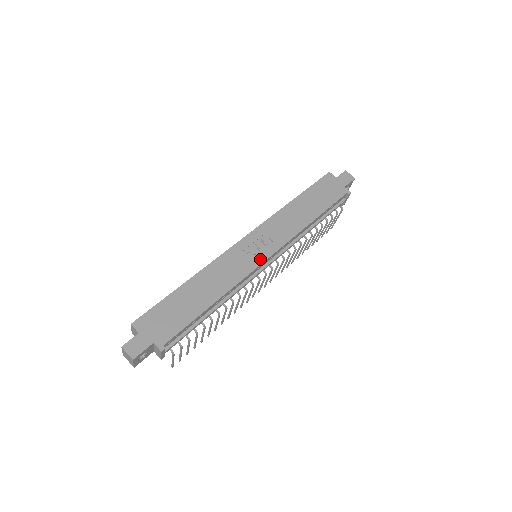
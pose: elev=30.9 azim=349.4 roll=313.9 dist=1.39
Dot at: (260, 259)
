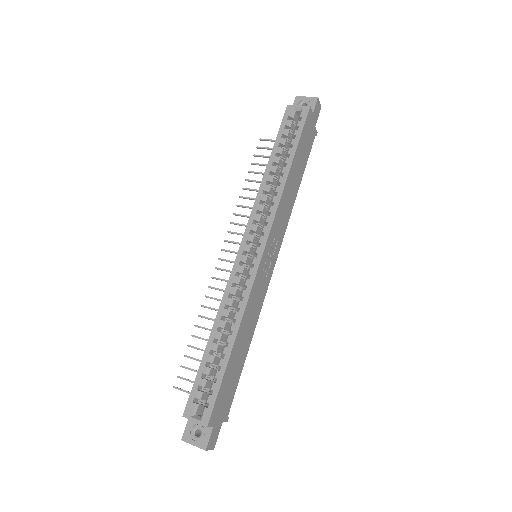
Dot at: (271, 270)
